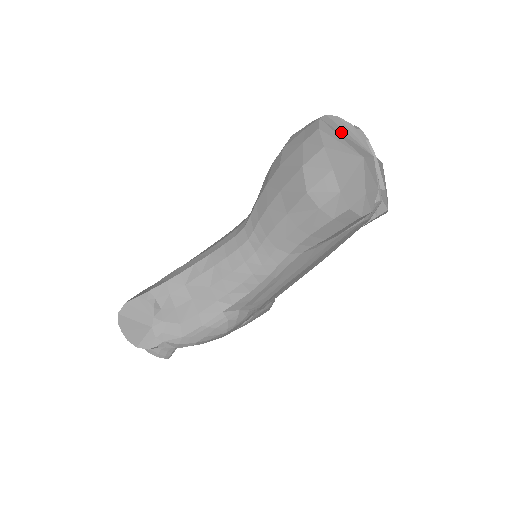
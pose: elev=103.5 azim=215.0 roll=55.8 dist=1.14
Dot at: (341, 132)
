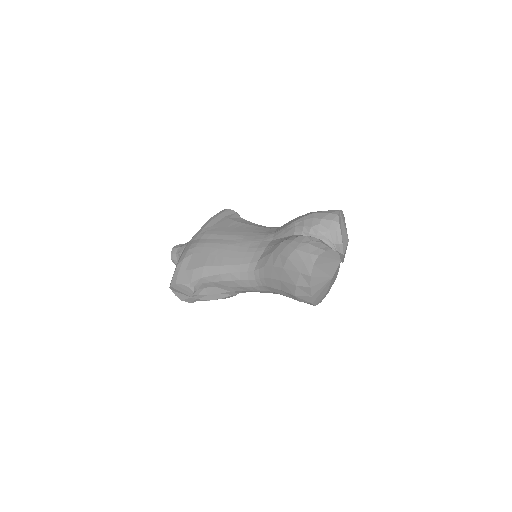
Dot at: (325, 262)
